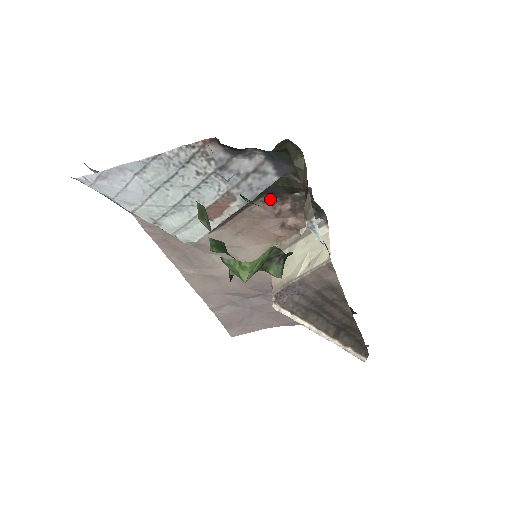
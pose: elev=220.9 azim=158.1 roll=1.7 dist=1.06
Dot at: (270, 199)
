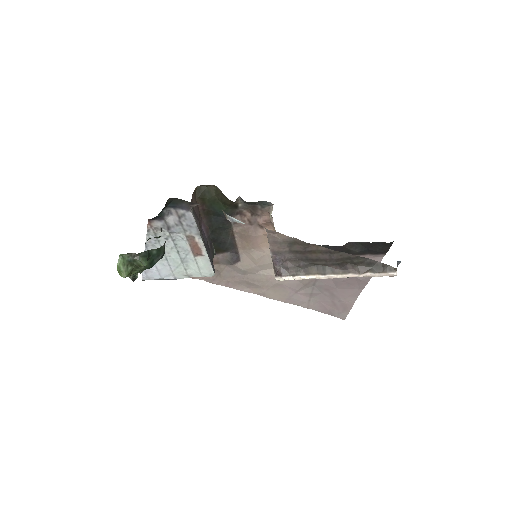
Dot at: occluded
